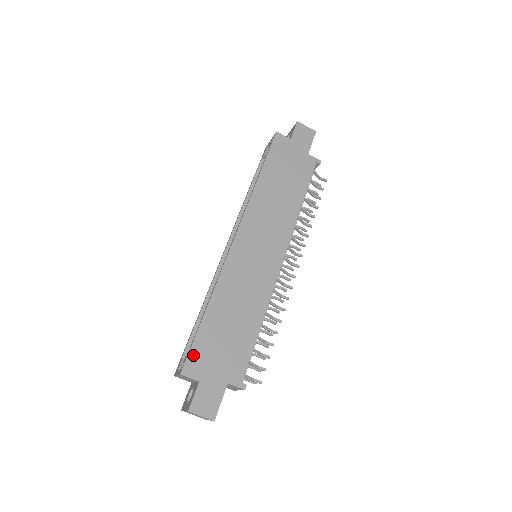
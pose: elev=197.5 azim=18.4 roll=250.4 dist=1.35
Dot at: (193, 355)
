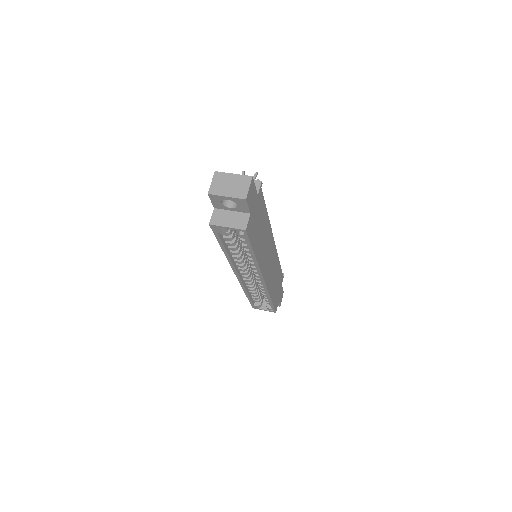
Dot at: (275, 307)
